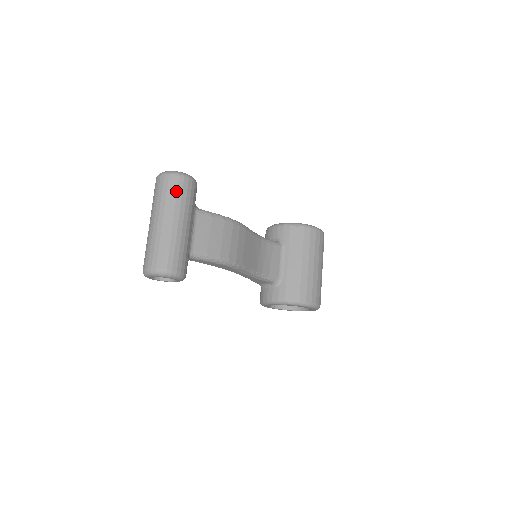
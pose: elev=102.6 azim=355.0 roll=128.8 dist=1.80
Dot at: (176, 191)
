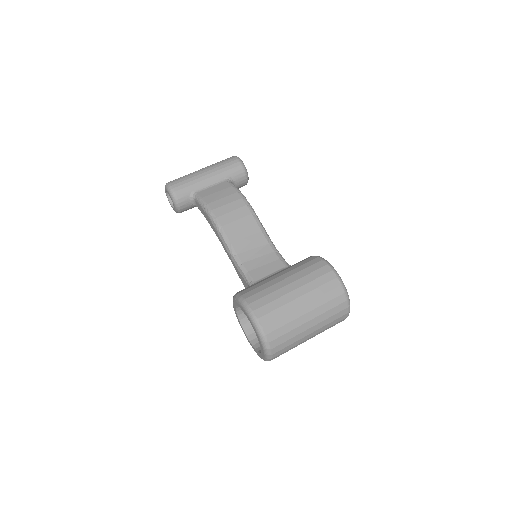
Dot at: (223, 161)
